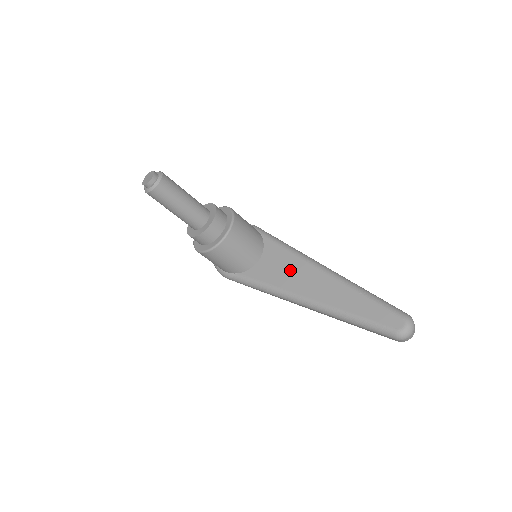
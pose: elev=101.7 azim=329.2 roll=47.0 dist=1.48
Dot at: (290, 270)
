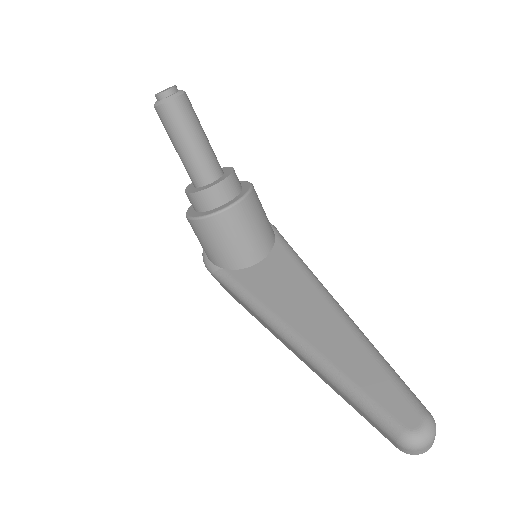
Dot at: (290, 289)
